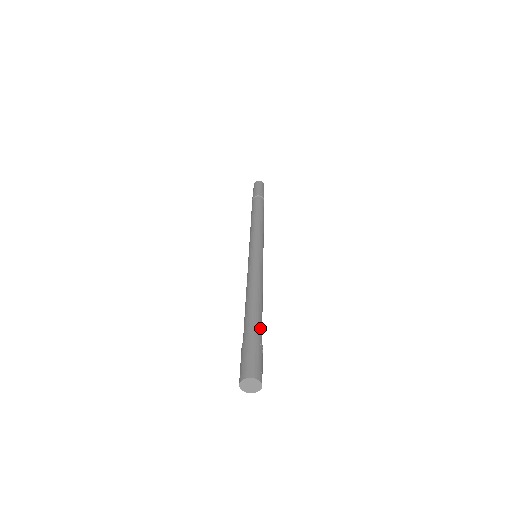
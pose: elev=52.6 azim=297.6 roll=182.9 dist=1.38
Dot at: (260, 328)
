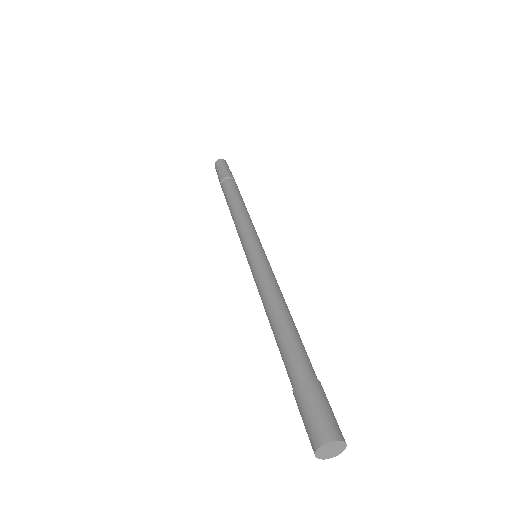
Dot at: occluded
